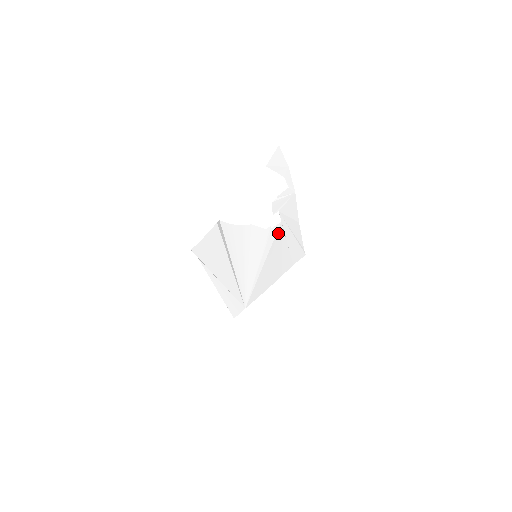
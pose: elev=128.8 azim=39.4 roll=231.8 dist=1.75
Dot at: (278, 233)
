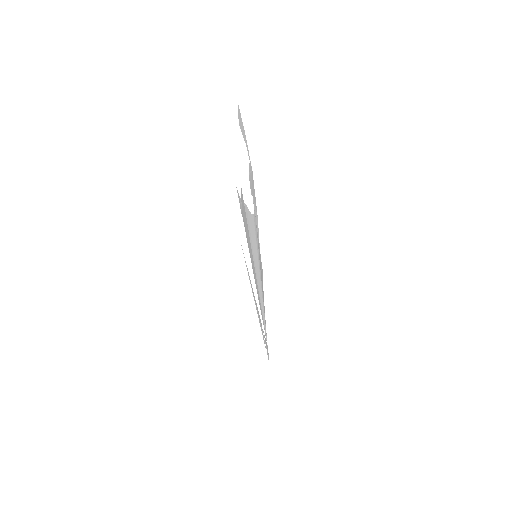
Dot at: (256, 226)
